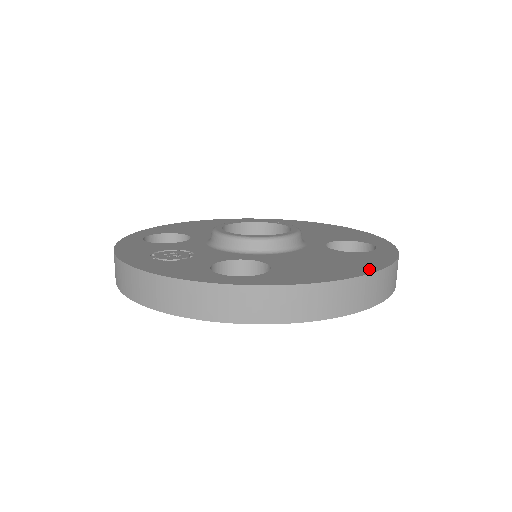
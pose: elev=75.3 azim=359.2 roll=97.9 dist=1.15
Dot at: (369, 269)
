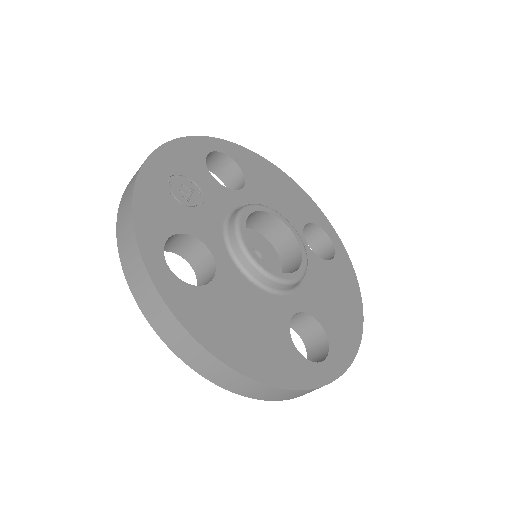
Dot at: (256, 372)
